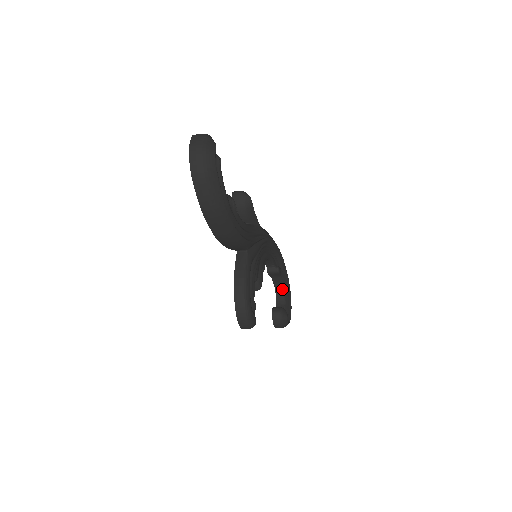
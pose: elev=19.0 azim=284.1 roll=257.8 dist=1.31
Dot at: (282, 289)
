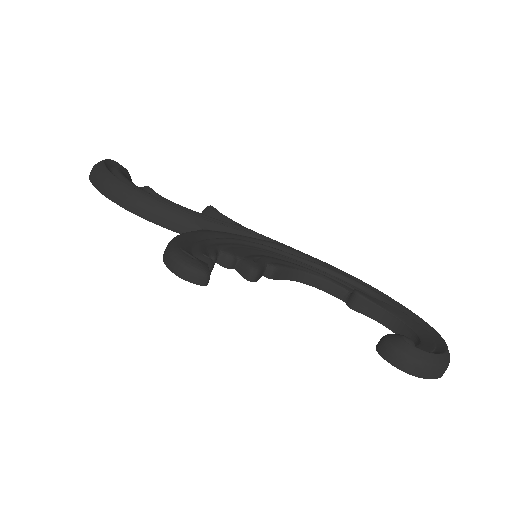
Dot at: (407, 329)
